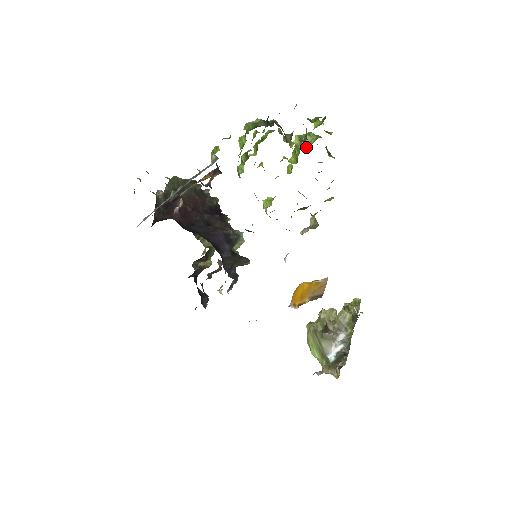
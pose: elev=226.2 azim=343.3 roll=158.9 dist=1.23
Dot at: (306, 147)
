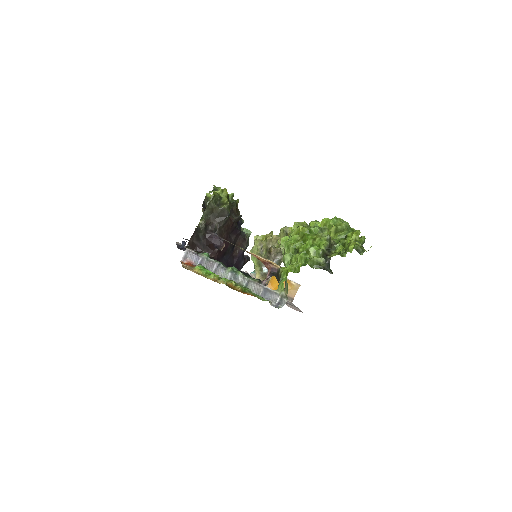
Dot at: (337, 238)
